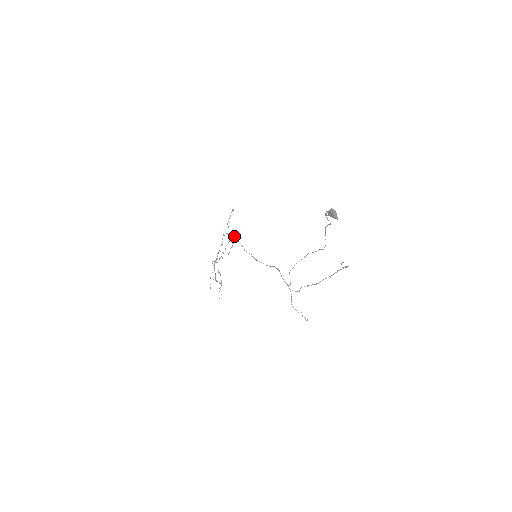
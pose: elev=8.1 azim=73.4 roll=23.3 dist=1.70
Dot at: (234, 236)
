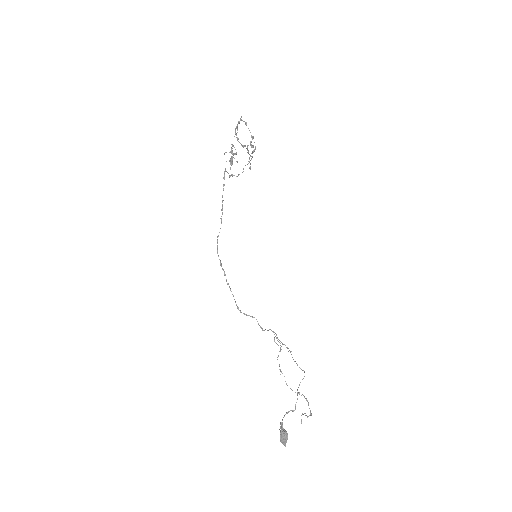
Dot at: occluded
